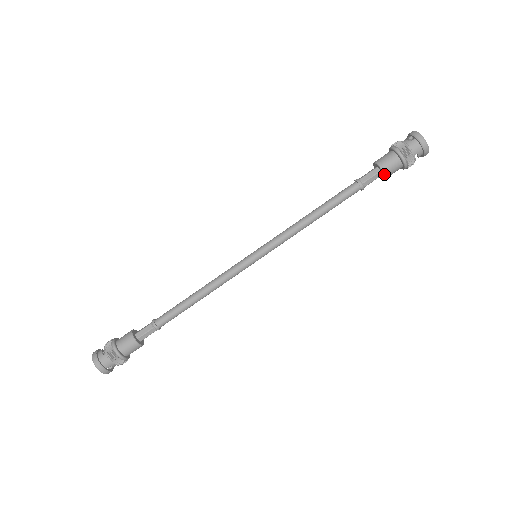
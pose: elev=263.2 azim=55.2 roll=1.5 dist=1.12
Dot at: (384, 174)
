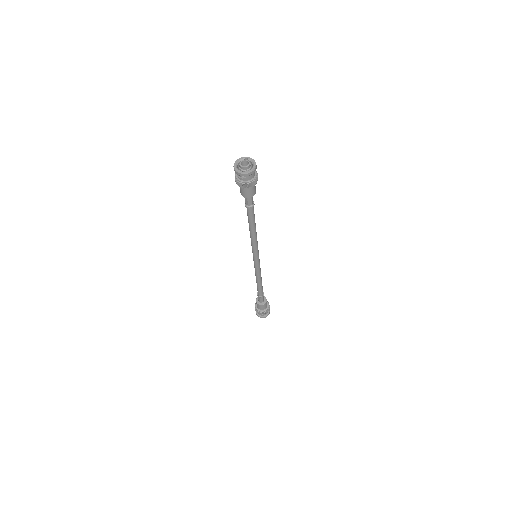
Dot at: occluded
